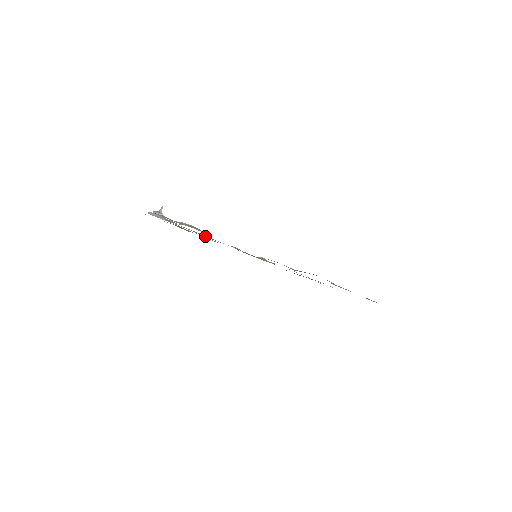
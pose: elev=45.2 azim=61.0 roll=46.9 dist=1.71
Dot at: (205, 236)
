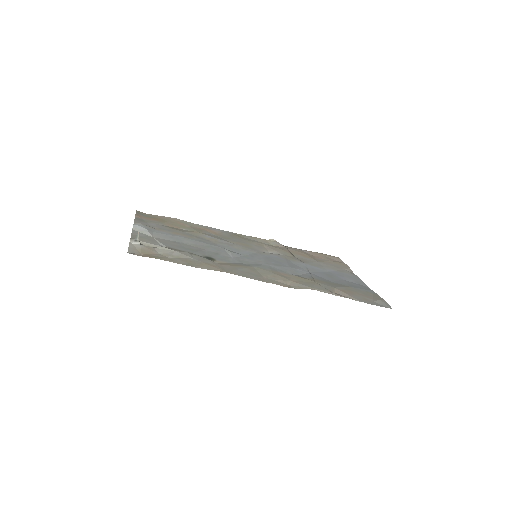
Dot at: (202, 234)
